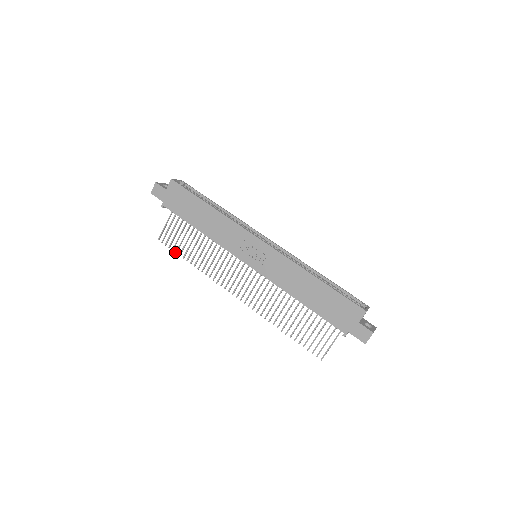
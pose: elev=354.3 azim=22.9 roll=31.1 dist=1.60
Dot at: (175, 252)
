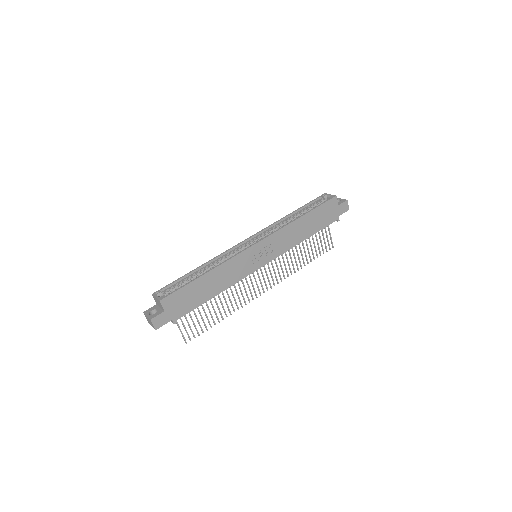
Dot at: occluded
